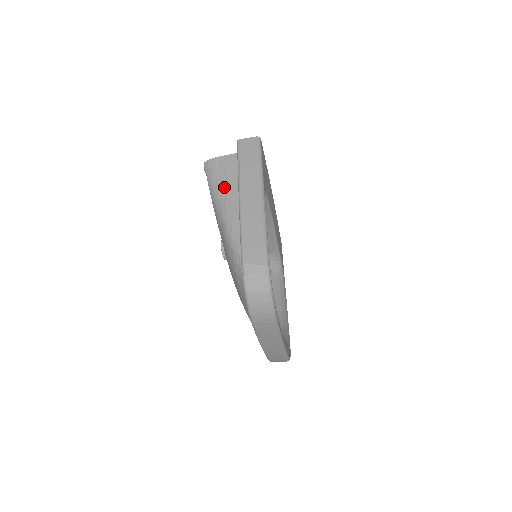
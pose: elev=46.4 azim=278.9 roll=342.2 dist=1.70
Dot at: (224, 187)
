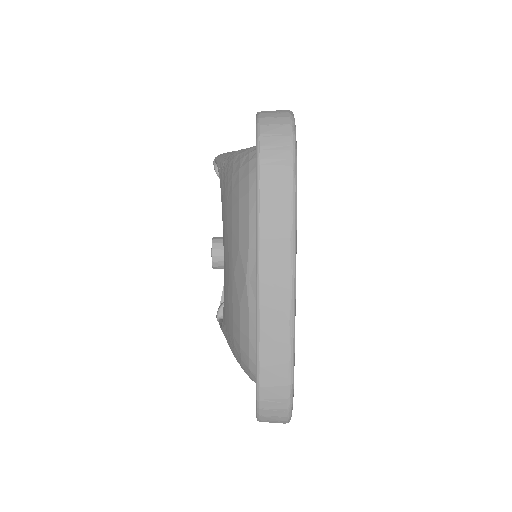
Dot at: occluded
